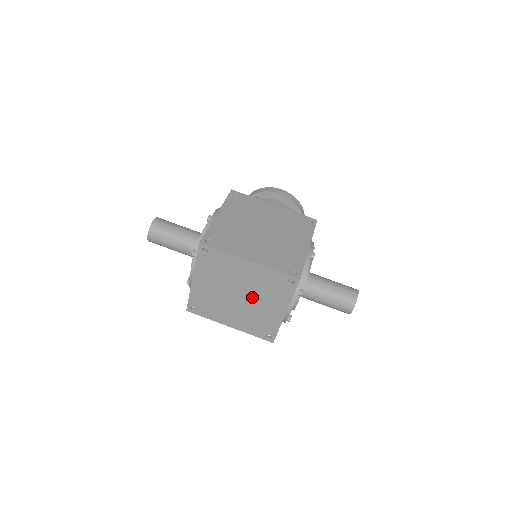
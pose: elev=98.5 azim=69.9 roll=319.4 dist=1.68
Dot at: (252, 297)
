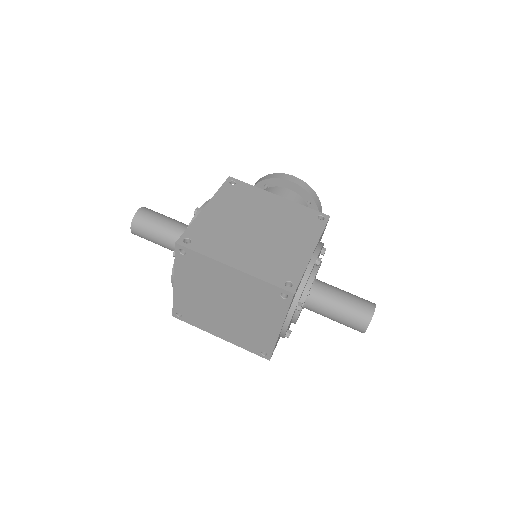
Dot at: (241, 309)
